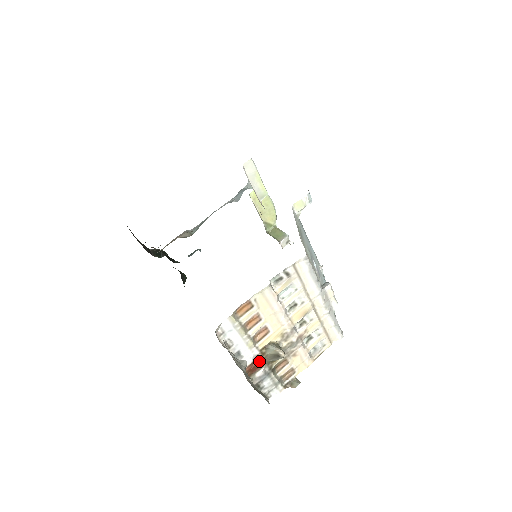
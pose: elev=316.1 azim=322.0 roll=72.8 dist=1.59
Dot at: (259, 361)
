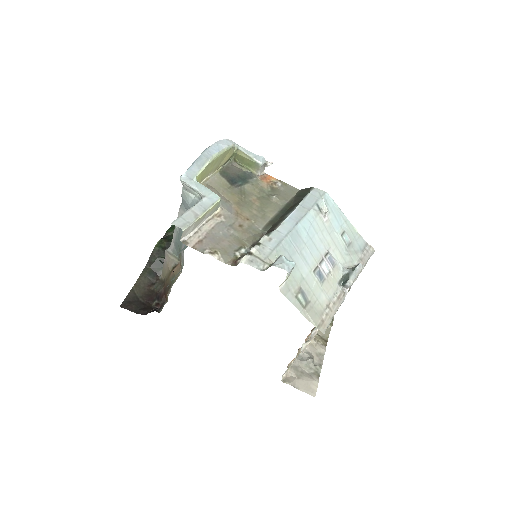
Dot at: occluded
